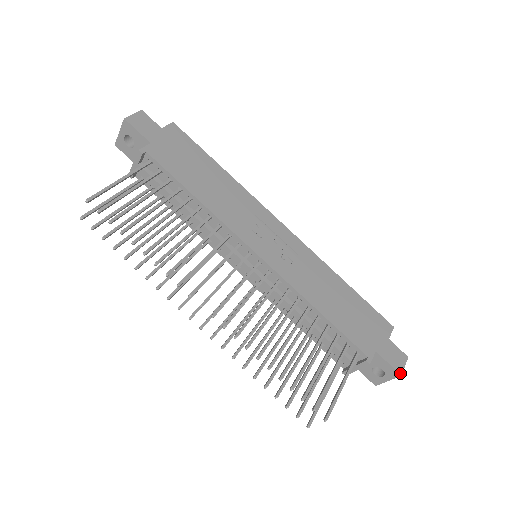
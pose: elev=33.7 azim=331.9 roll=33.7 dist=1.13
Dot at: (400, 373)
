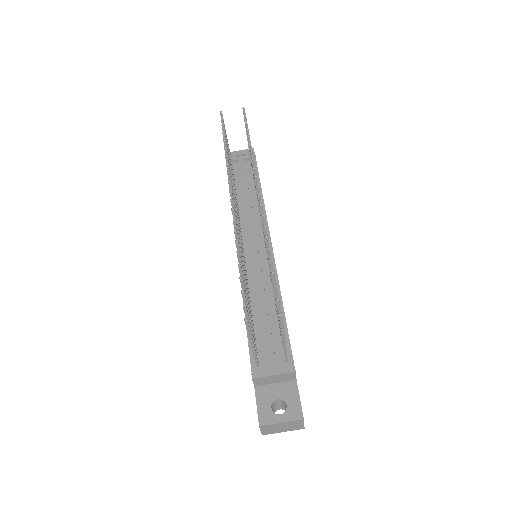
Dot at: occluded
